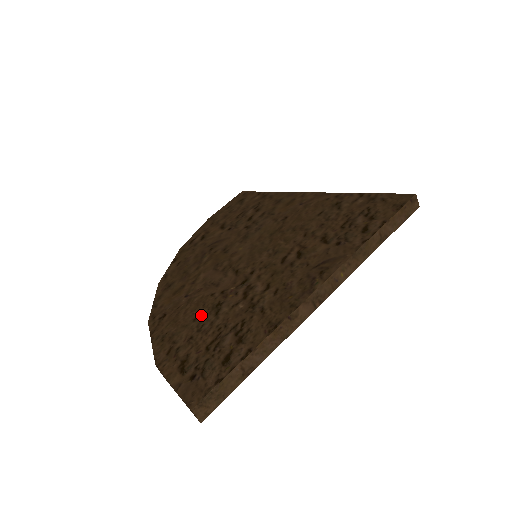
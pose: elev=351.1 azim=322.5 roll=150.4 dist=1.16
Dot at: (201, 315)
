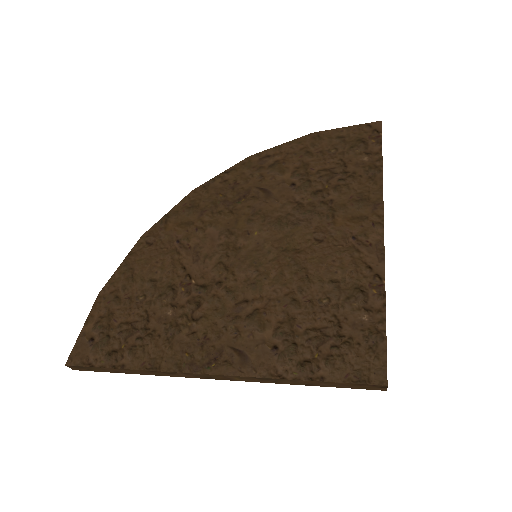
Dot at: (155, 282)
